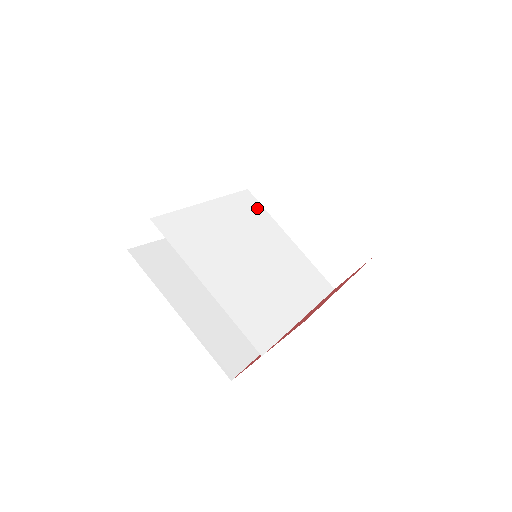
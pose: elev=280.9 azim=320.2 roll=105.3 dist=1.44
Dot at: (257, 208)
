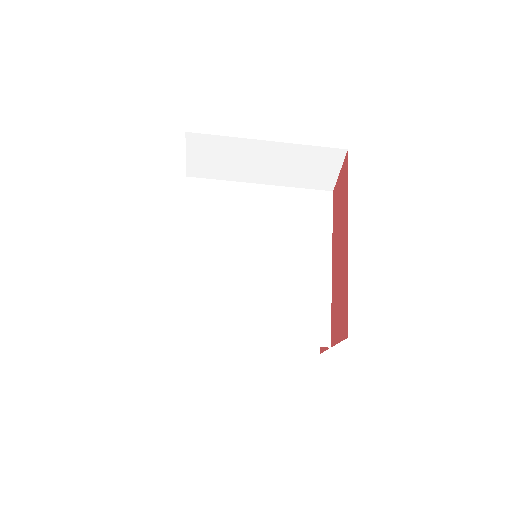
Dot at: (211, 190)
